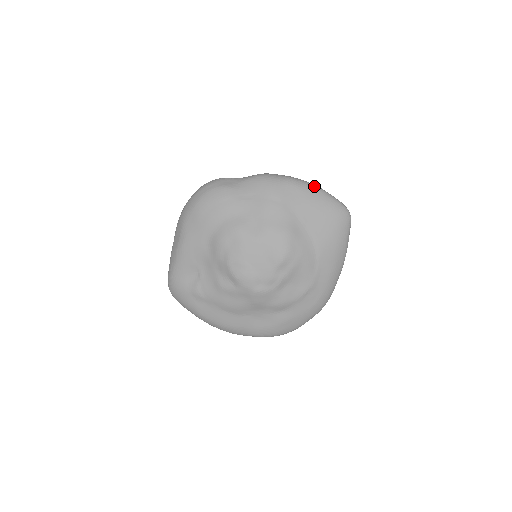
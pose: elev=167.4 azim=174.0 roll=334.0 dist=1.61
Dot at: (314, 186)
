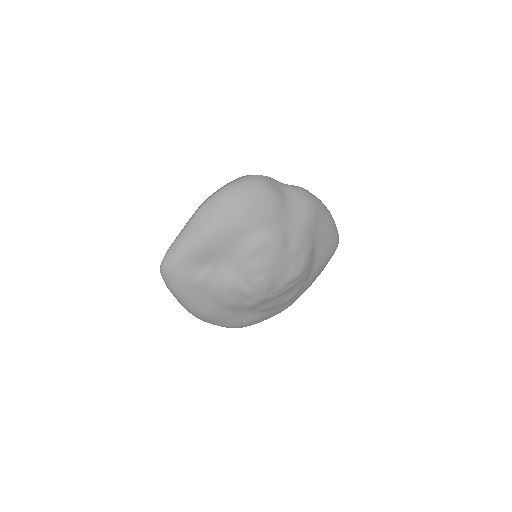
Dot at: occluded
